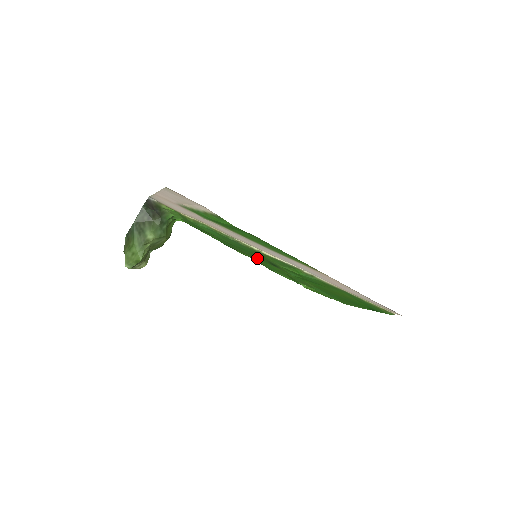
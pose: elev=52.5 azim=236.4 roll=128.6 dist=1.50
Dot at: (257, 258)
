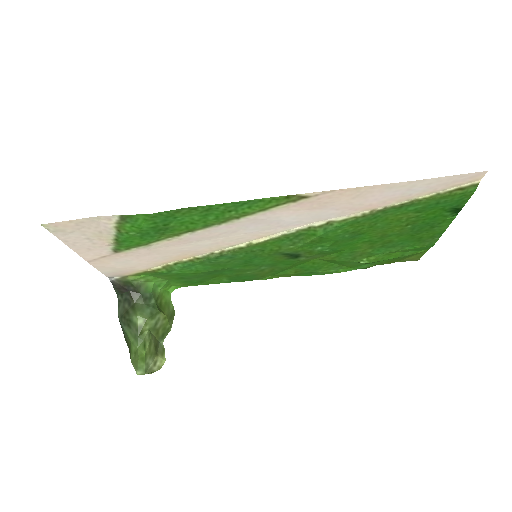
Dot at: (278, 266)
